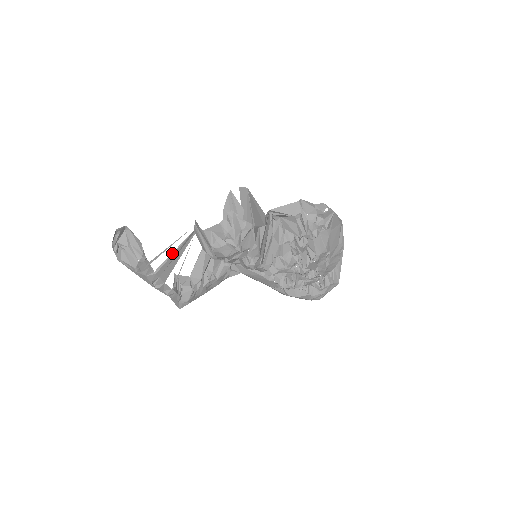
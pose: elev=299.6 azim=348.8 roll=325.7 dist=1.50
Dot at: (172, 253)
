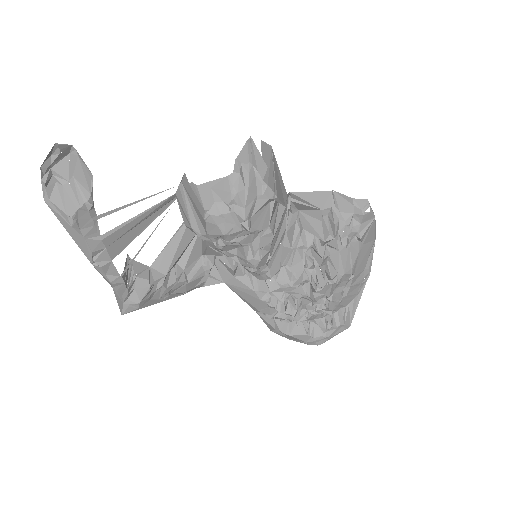
Dot at: (136, 216)
